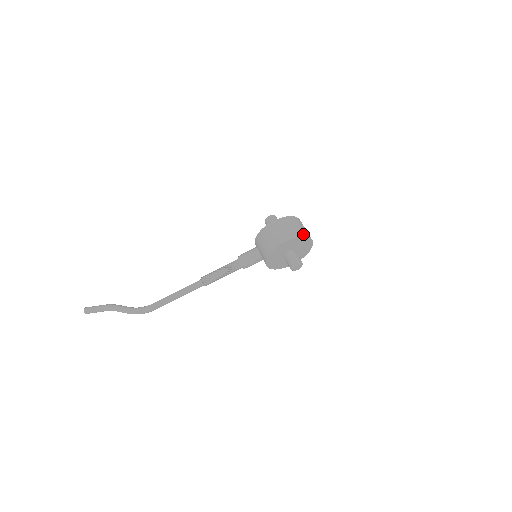
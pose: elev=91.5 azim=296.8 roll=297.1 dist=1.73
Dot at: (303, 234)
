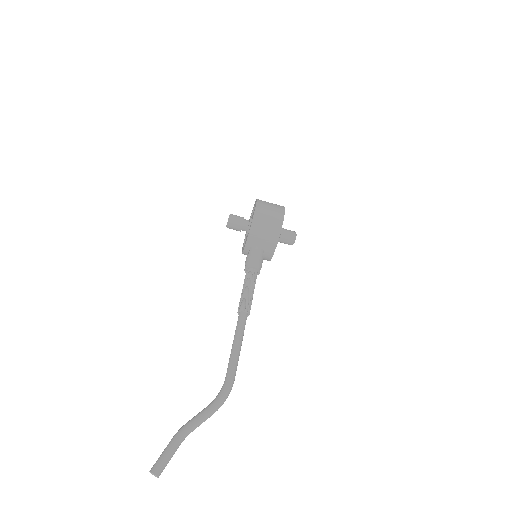
Dot at: occluded
